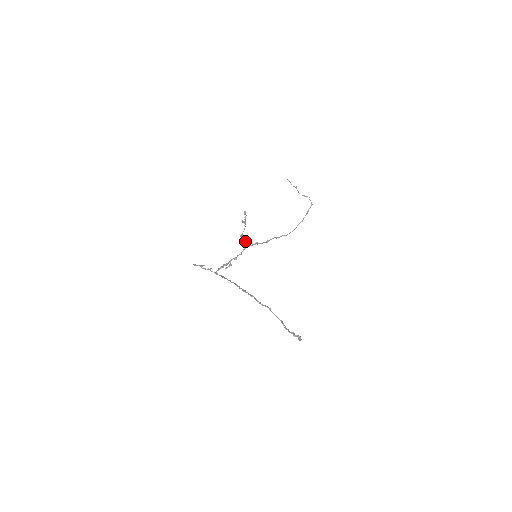
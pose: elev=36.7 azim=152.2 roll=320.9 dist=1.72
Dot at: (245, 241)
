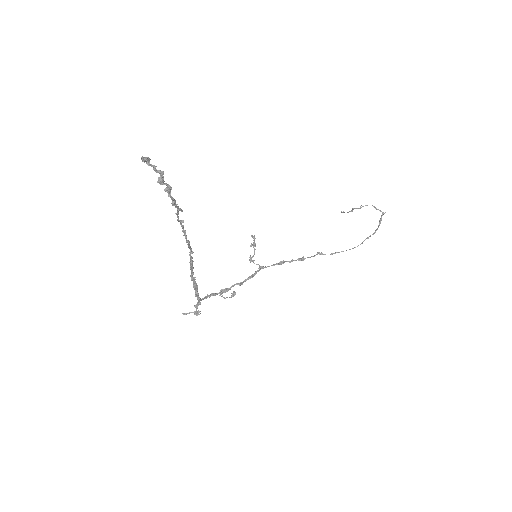
Dot at: (261, 266)
